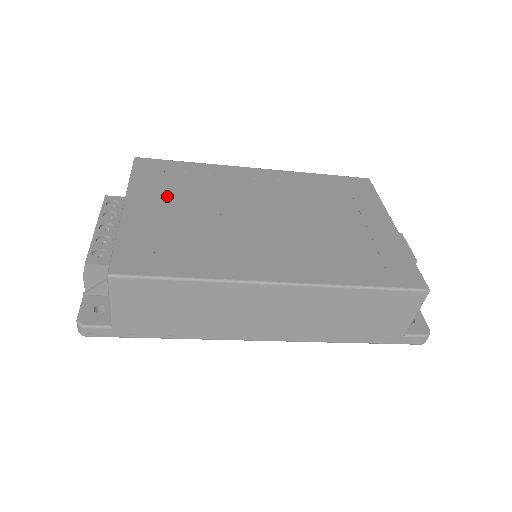
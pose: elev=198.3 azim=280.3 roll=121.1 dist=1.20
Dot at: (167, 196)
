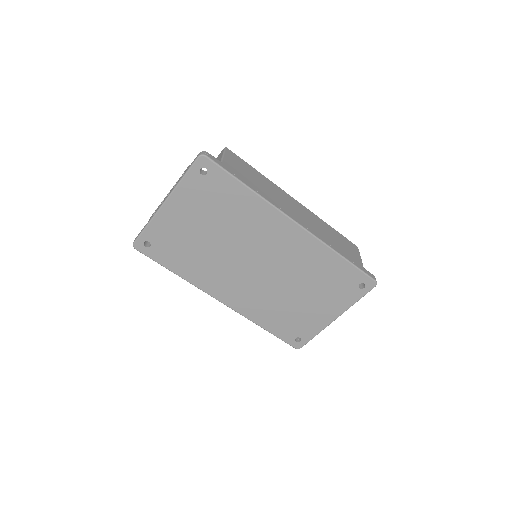
Dot at: occluded
